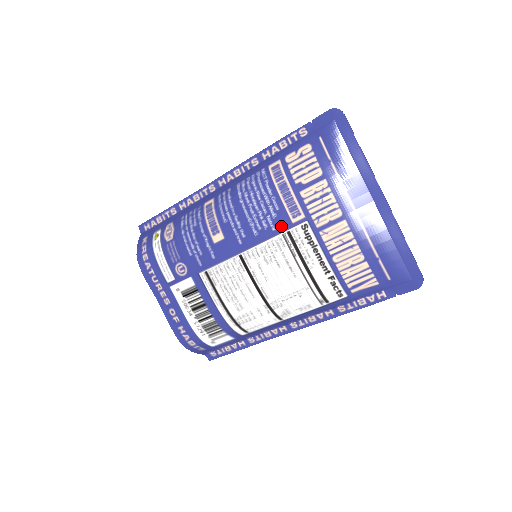
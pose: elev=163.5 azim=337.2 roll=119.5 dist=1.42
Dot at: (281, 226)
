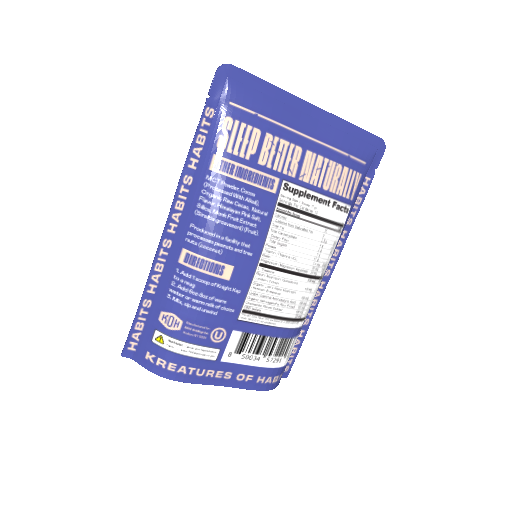
Dot at: (269, 205)
